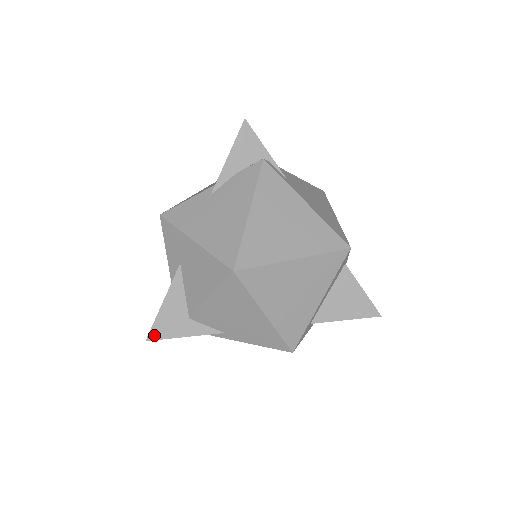
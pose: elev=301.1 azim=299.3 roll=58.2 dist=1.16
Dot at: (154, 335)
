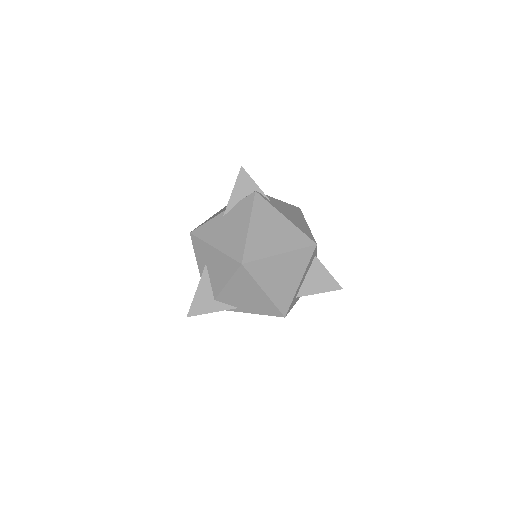
Dot at: (192, 313)
